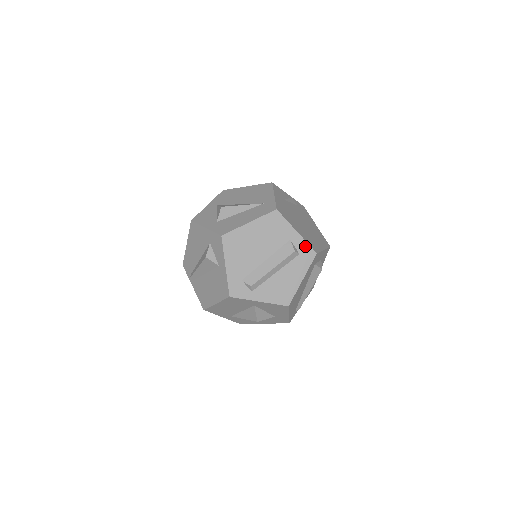
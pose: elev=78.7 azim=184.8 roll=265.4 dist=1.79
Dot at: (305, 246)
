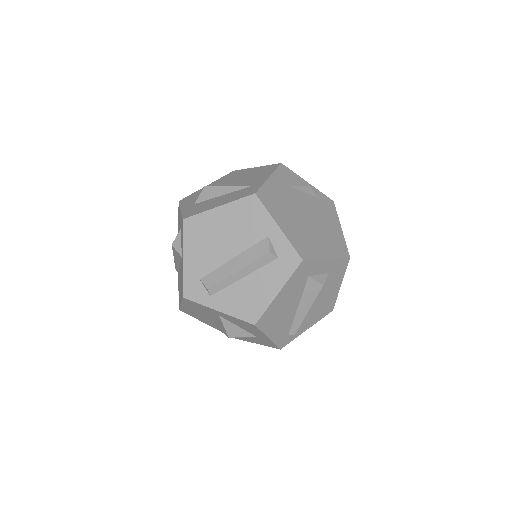
Dot at: (287, 248)
